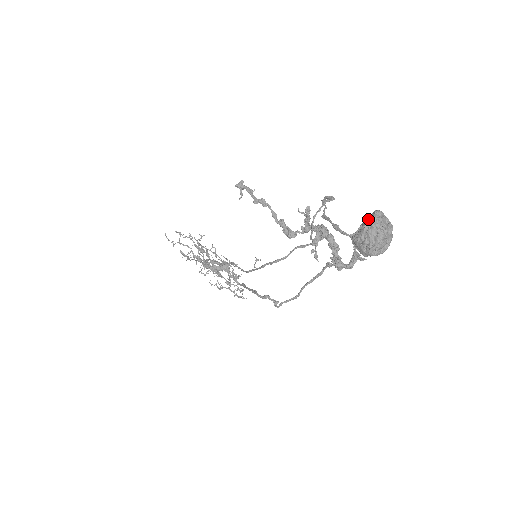
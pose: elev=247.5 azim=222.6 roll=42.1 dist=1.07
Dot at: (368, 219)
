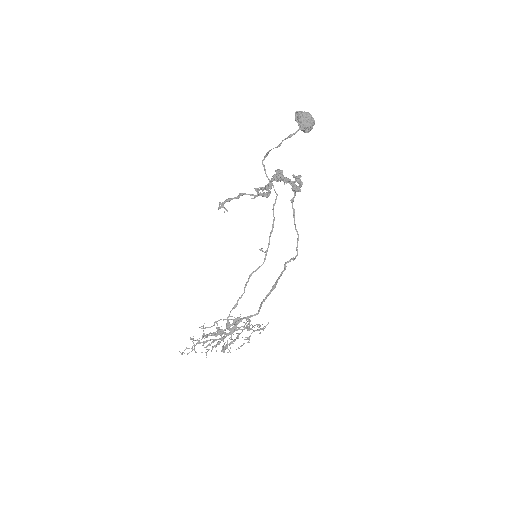
Dot at: (297, 116)
